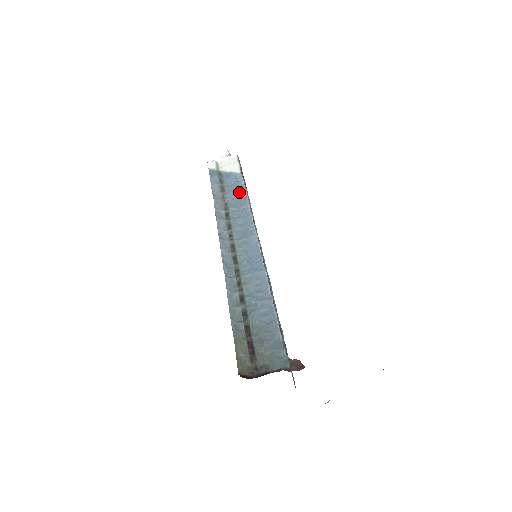
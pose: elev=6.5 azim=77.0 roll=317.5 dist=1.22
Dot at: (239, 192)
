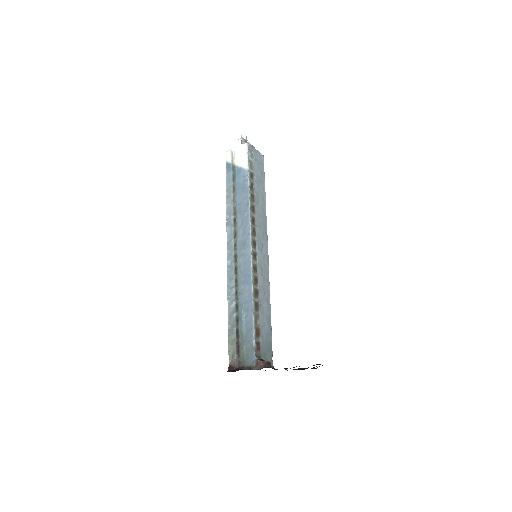
Dot at: (244, 195)
